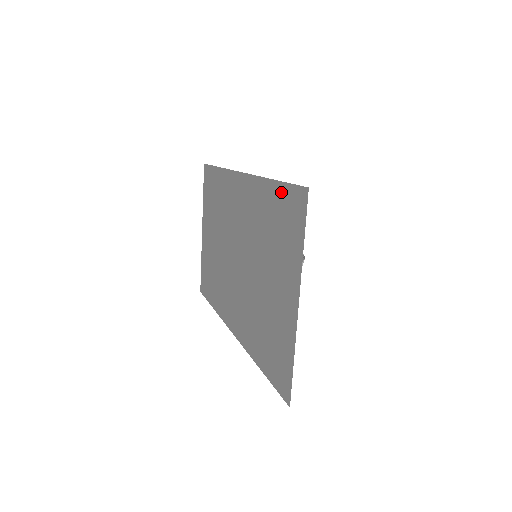
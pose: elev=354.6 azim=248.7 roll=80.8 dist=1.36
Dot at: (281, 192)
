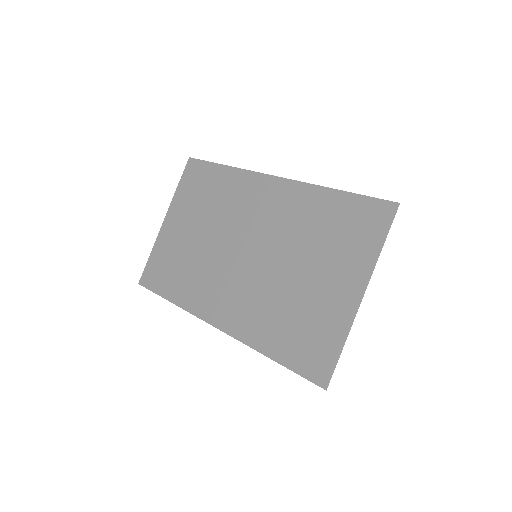
Dot at: (351, 201)
